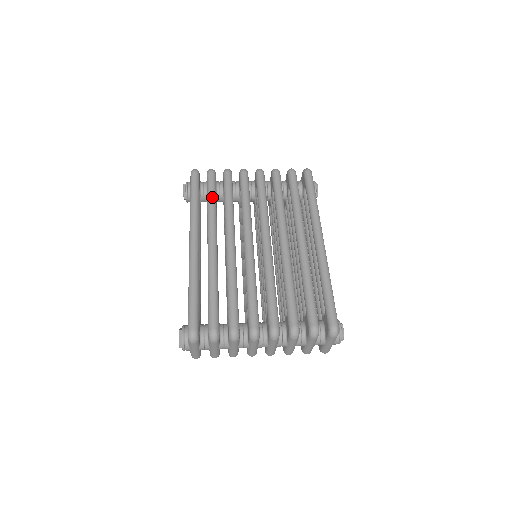
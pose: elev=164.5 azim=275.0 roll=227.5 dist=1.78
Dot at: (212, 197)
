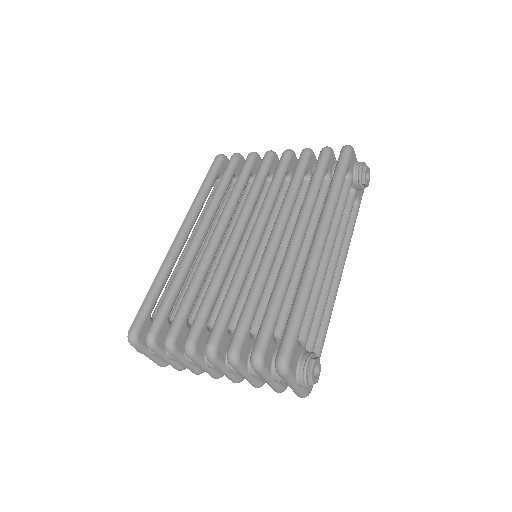
Dot at: (220, 184)
